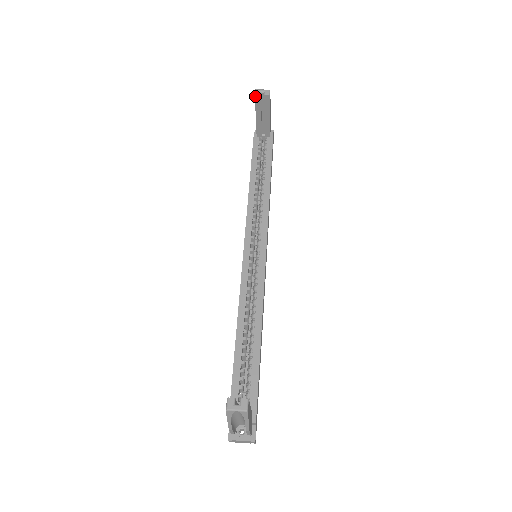
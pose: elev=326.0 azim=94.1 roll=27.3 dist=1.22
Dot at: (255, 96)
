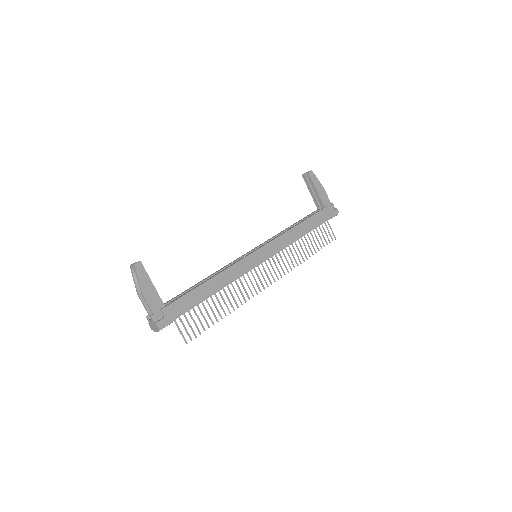
Dot at: (302, 176)
